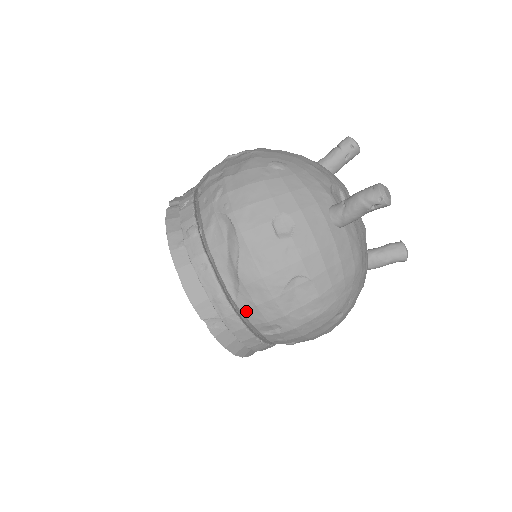
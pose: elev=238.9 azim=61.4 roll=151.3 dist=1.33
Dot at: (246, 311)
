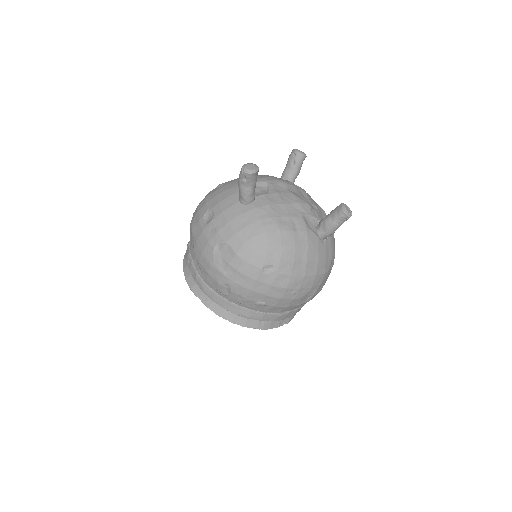
Dot at: (208, 280)
